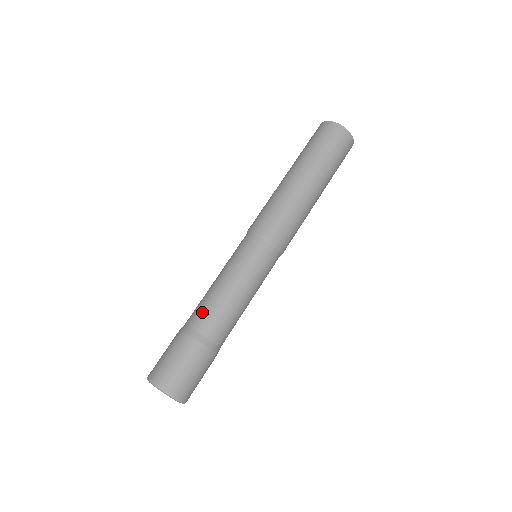
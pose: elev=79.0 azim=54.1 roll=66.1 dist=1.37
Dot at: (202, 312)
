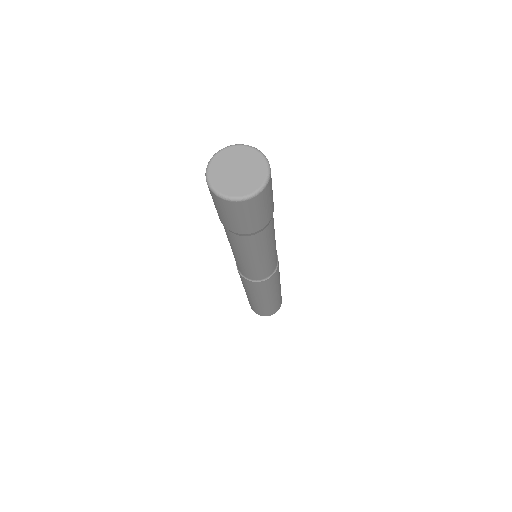
Dot at: occluded
